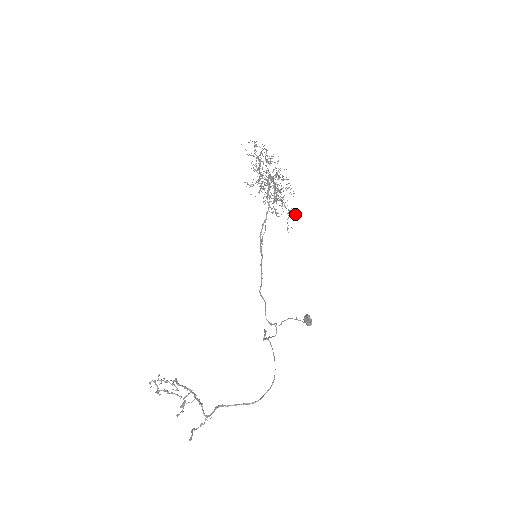
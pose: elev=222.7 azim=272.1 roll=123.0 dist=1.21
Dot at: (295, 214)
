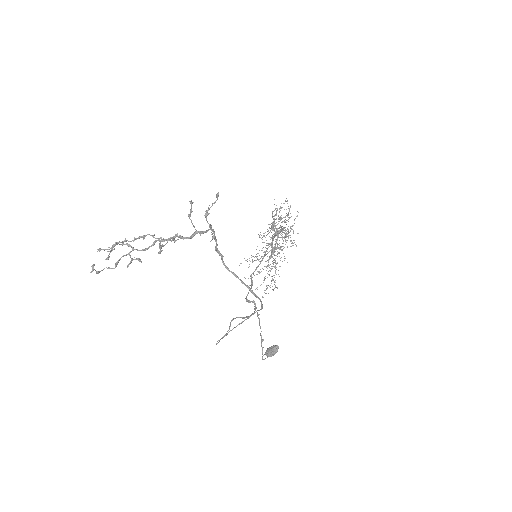
Dot at: occluded
